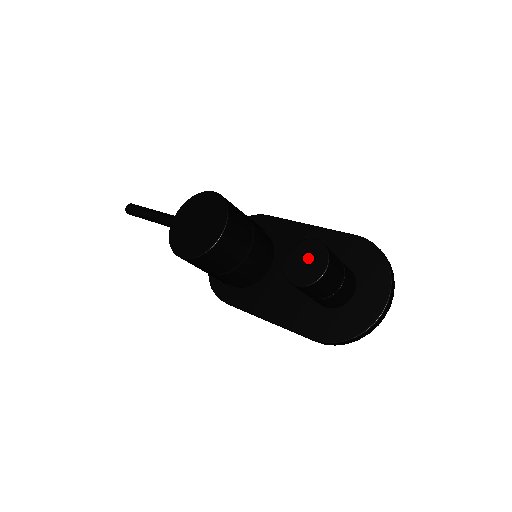
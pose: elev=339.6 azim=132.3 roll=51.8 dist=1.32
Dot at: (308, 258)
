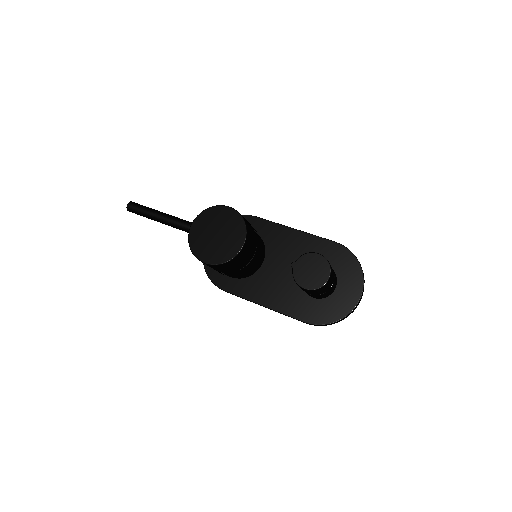
Dot at: (314, 268)
